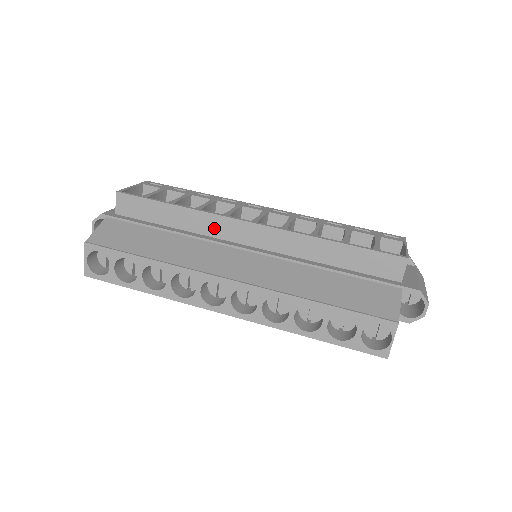
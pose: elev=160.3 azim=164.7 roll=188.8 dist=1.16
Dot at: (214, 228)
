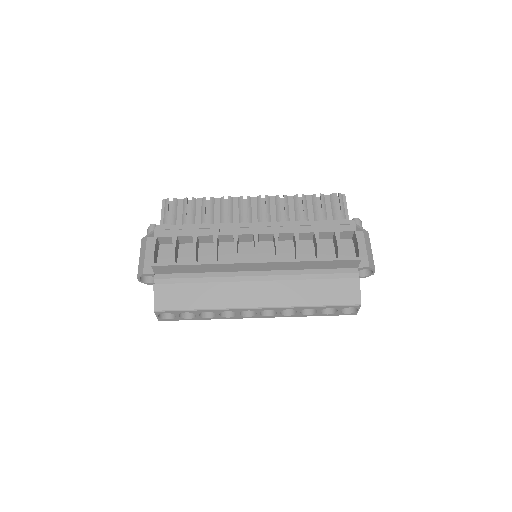
Dot at: (230, 268)
